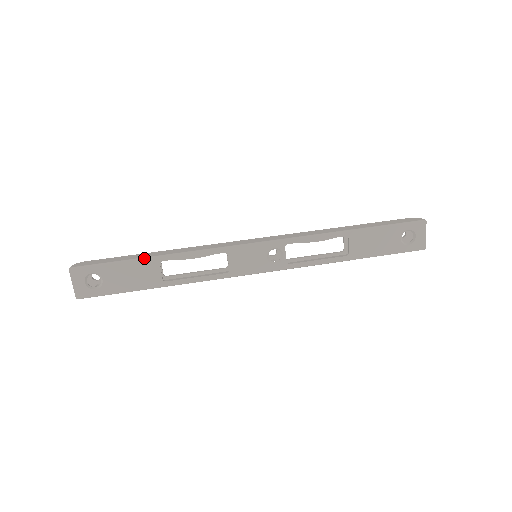
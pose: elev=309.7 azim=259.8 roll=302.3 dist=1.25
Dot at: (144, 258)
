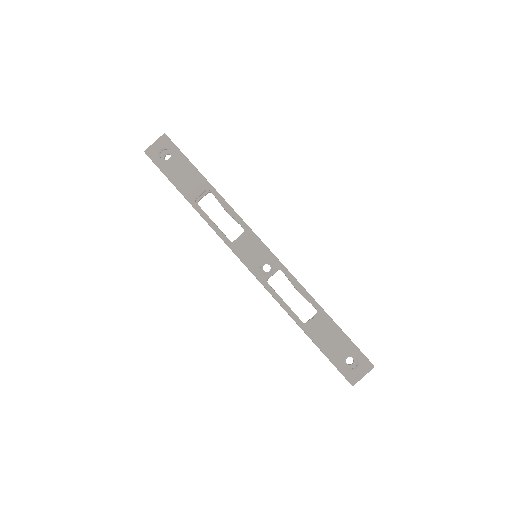
Dot at: (204, 177)
